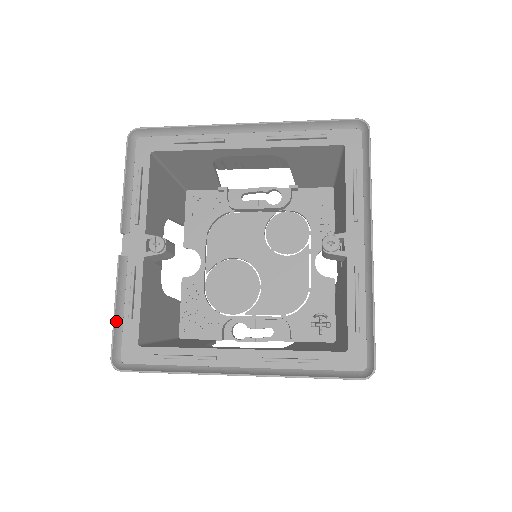
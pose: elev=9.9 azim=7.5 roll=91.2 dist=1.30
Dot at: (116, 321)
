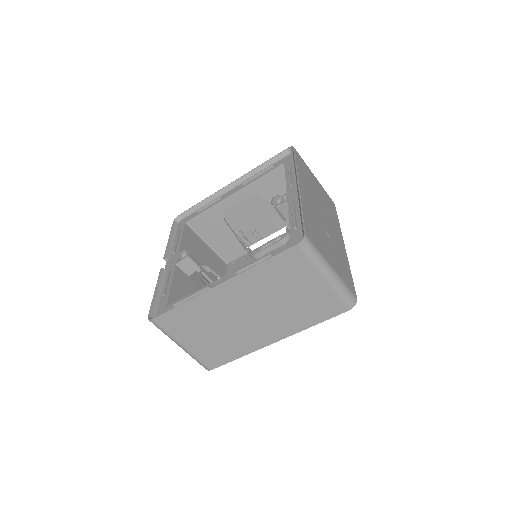
Dot at: (155, 298)
